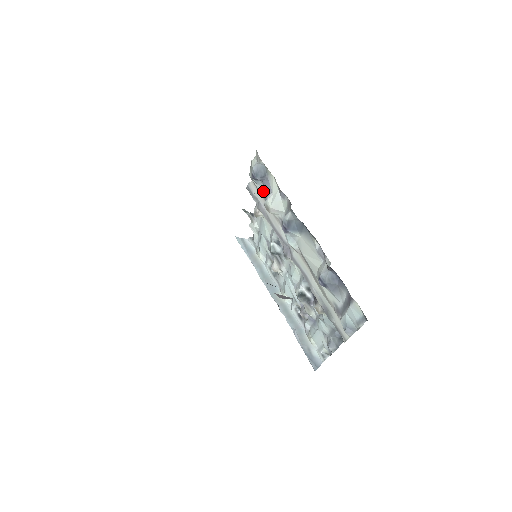
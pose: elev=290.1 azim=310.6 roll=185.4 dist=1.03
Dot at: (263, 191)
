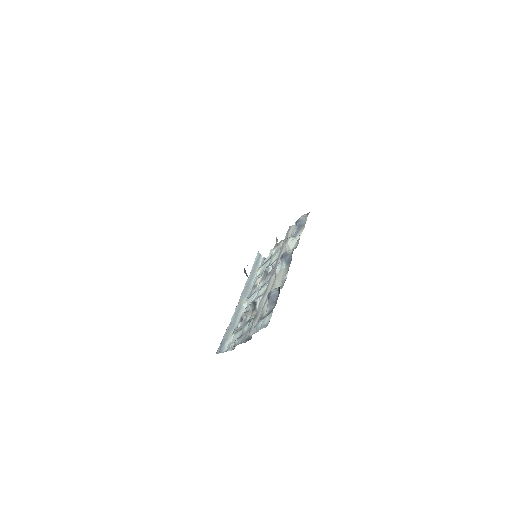
Dot at: (294, 233)
